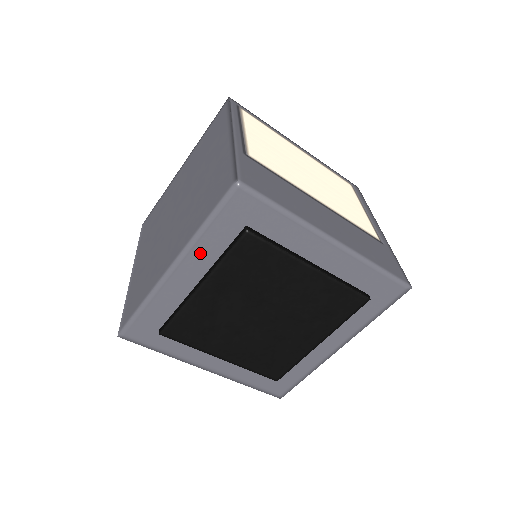
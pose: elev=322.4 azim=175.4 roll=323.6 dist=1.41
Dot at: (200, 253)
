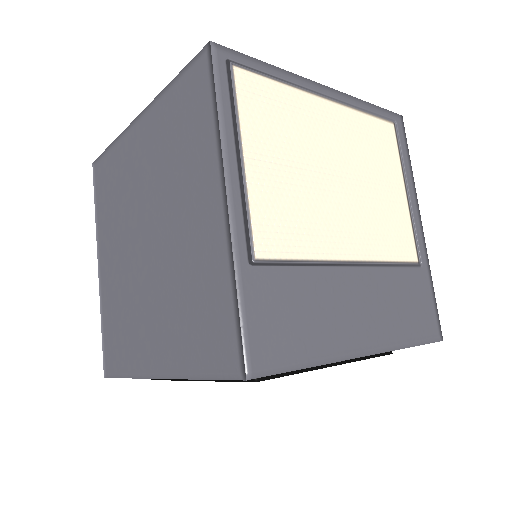
Dot at: occluded
